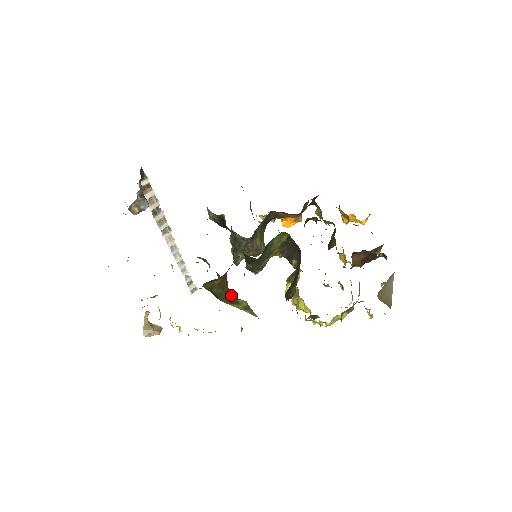
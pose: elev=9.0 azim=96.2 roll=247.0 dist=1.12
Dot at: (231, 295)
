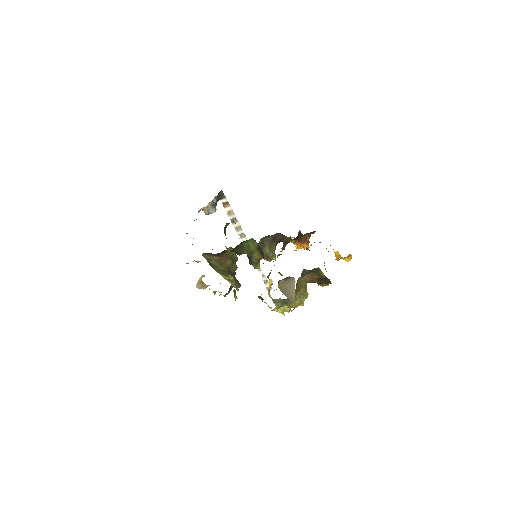
Dot at: (226, 270)
